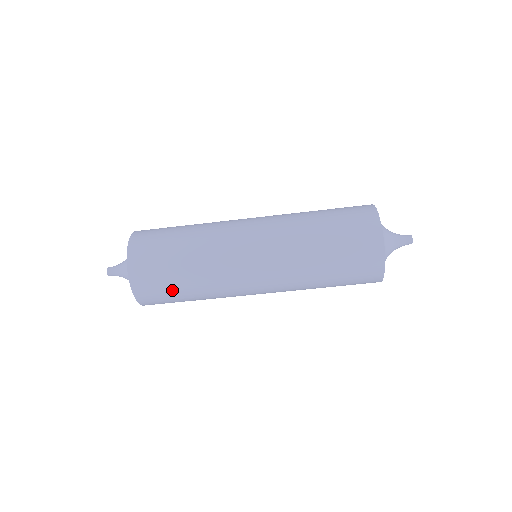
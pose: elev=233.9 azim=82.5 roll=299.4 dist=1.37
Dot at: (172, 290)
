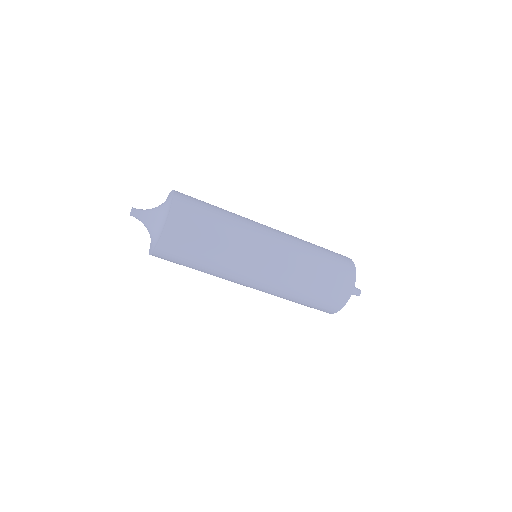
Dot at: (188, 260)
